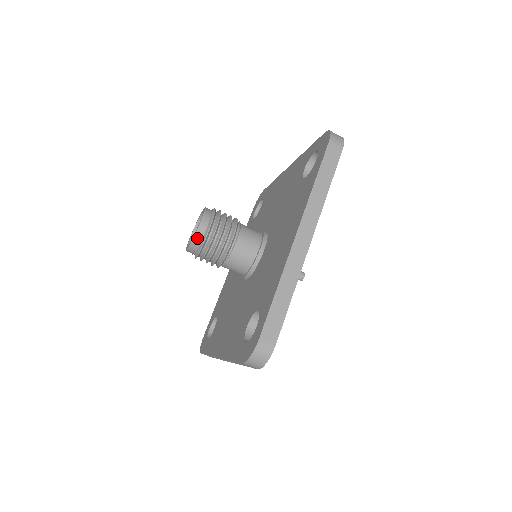
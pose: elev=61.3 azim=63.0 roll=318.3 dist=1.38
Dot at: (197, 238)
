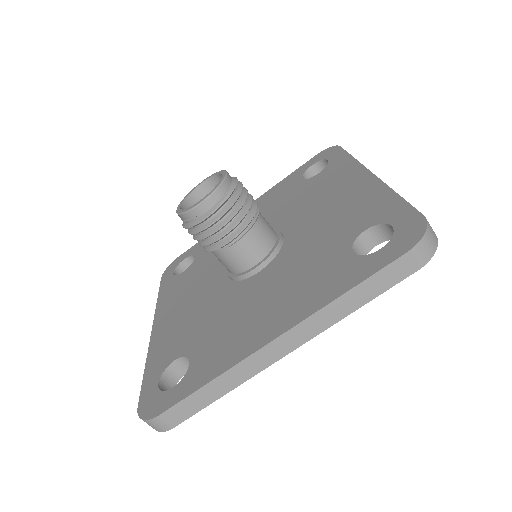
Dot at: (189, 215)
